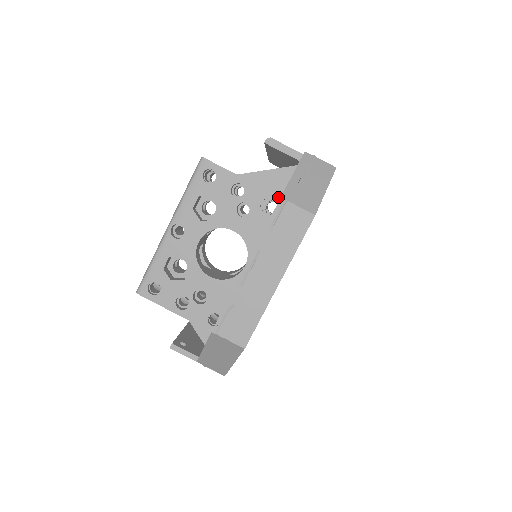
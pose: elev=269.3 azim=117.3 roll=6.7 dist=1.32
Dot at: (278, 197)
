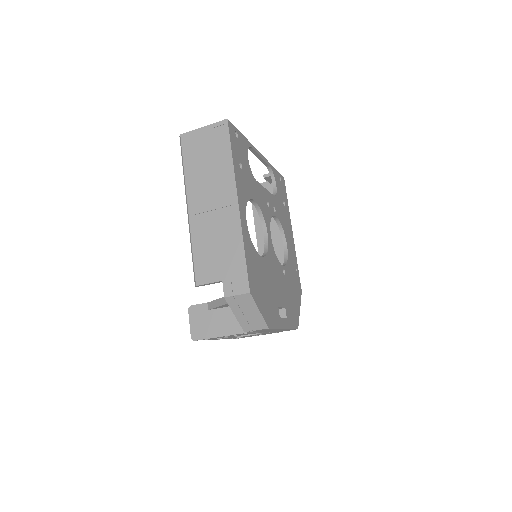
Dot at: (243, 333)
